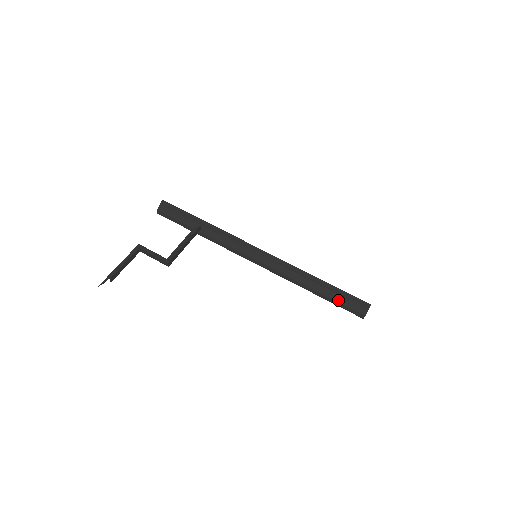
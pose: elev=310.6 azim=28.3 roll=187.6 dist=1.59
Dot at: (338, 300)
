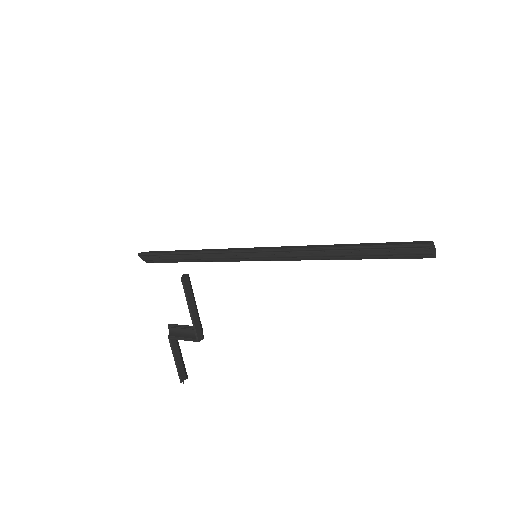
Dot at: (382, 258)
